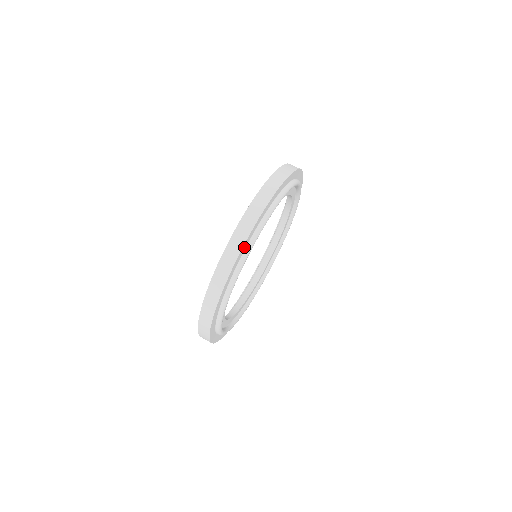
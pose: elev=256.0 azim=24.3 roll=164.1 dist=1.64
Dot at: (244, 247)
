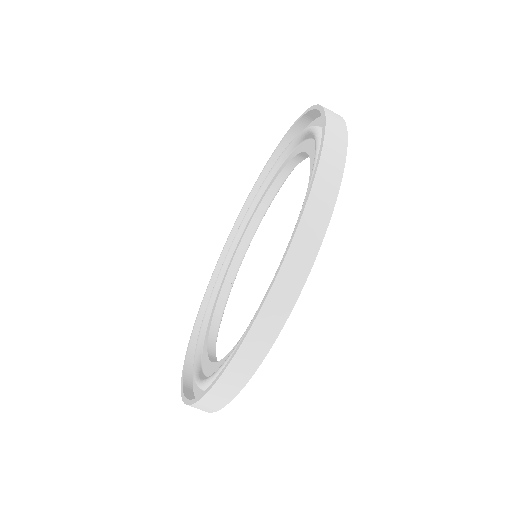
Dot at: occluded
